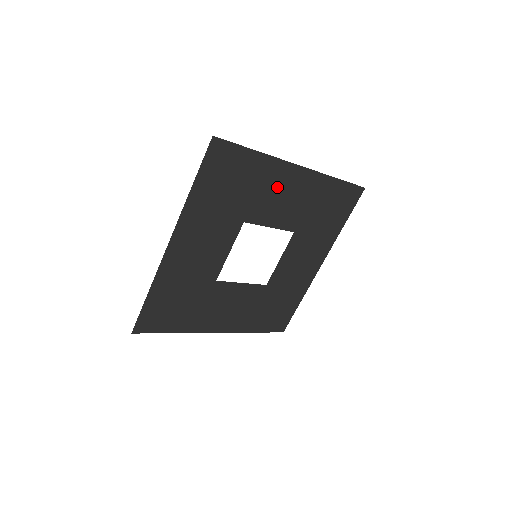
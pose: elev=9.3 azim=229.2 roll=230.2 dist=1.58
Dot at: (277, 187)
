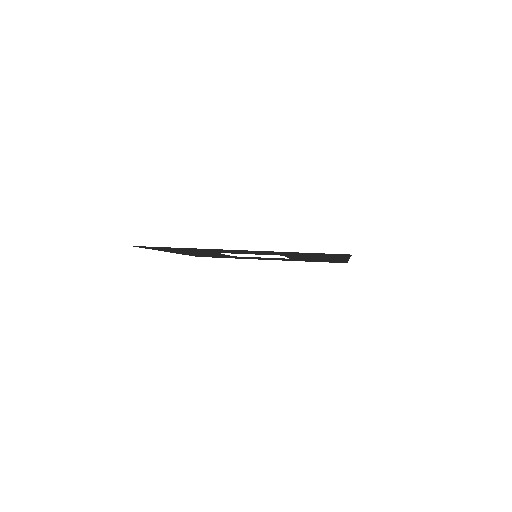
Dot at: (226, 251)
